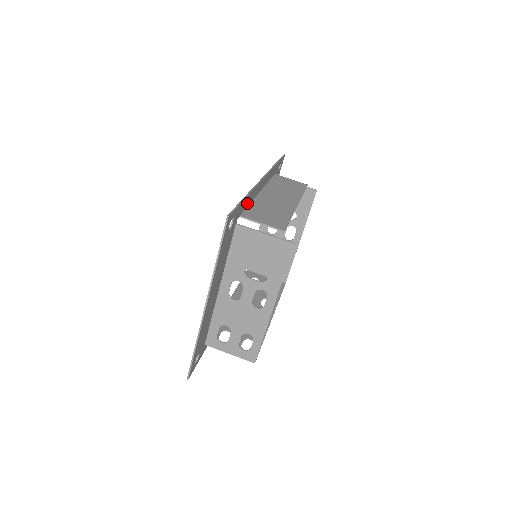
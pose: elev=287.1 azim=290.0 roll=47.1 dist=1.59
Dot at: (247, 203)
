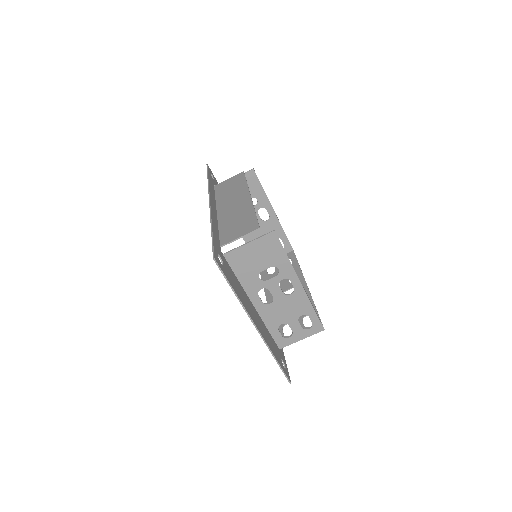
Dot at: (216, 232)
